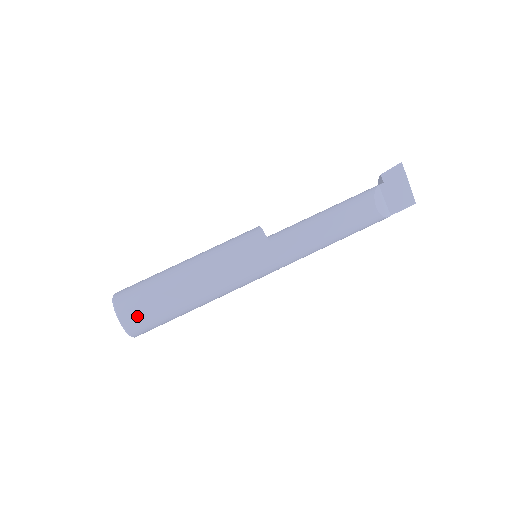
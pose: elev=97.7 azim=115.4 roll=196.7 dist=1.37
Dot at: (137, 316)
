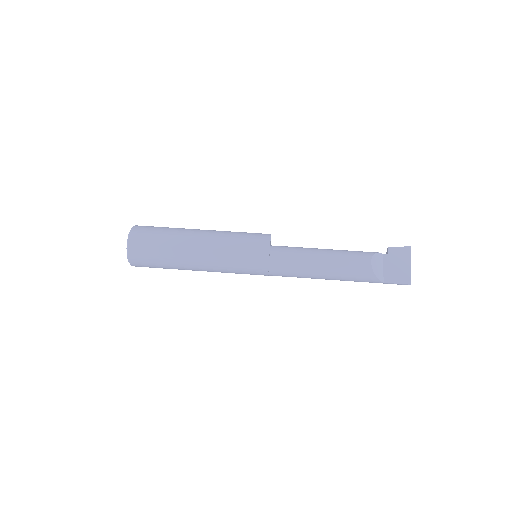
Dot at: (142, 241)
